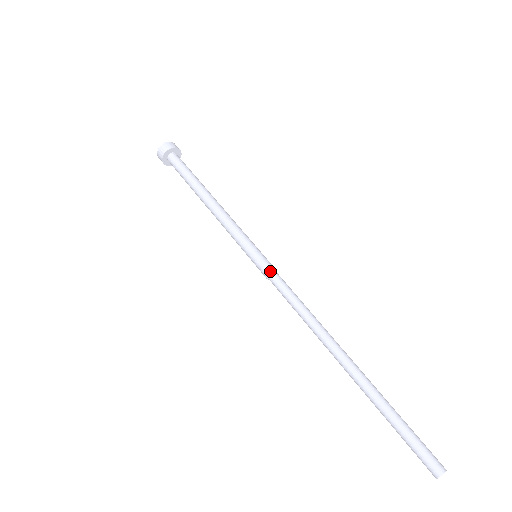
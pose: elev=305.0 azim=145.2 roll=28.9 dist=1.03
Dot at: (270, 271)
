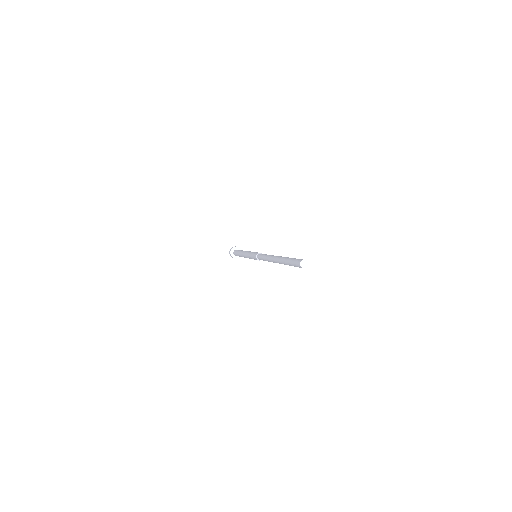
Dot at: (259, 253)
